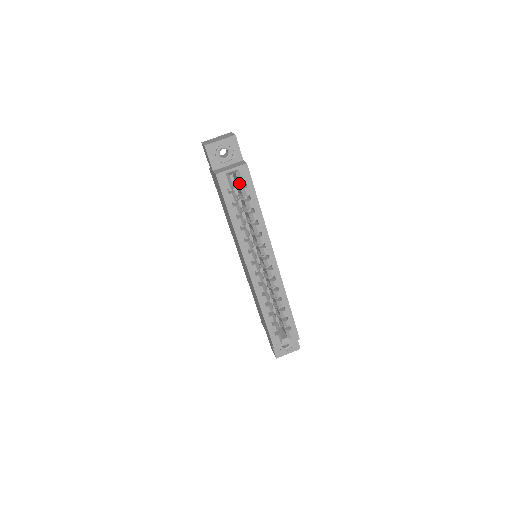
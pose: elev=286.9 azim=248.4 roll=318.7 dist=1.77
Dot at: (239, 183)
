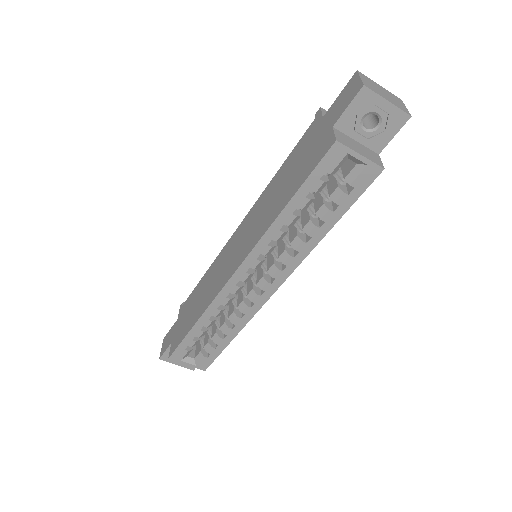
Dot at: (345, 178)
